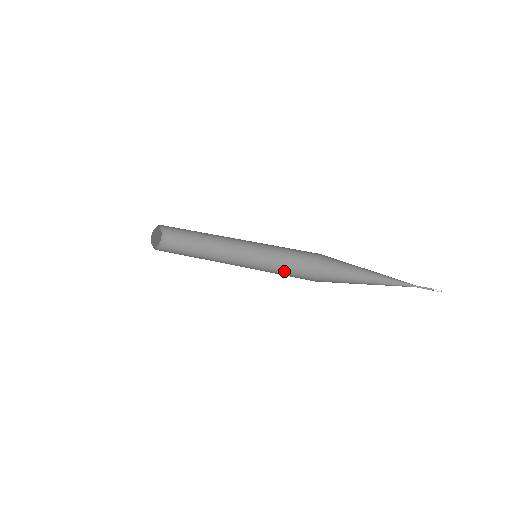
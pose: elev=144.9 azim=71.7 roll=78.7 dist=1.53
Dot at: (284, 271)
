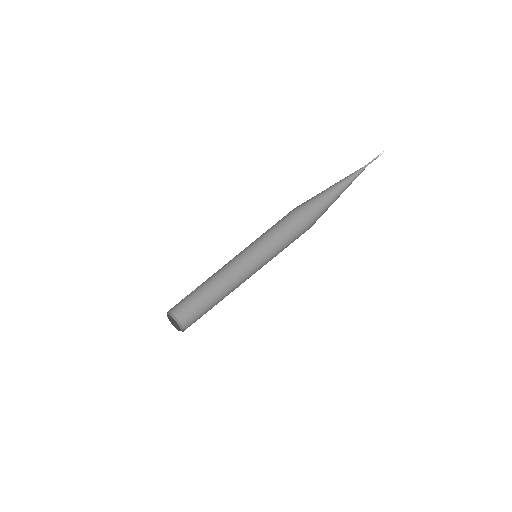
Dot at: (280, 243)
